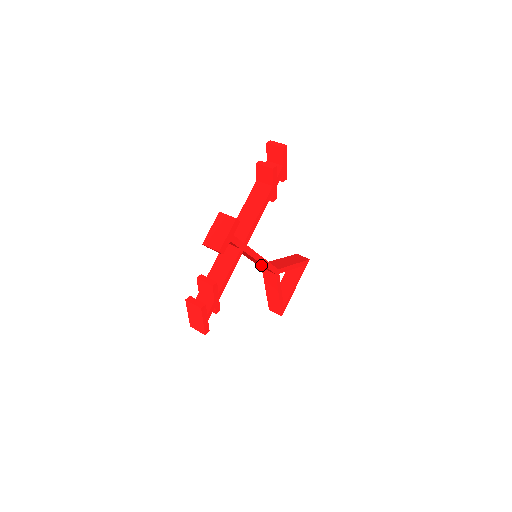
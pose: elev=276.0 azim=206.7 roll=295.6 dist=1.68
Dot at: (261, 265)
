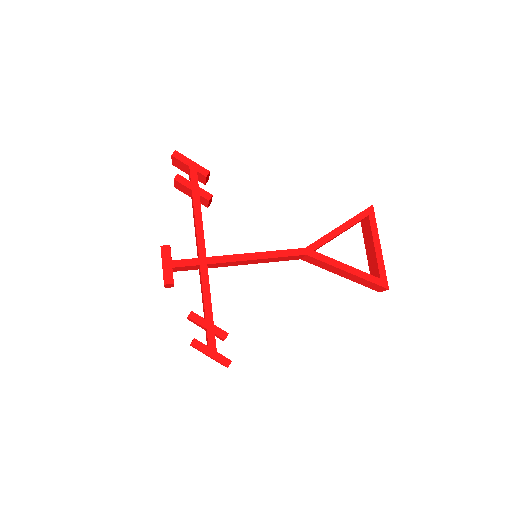
Dot at: (275, 259)
